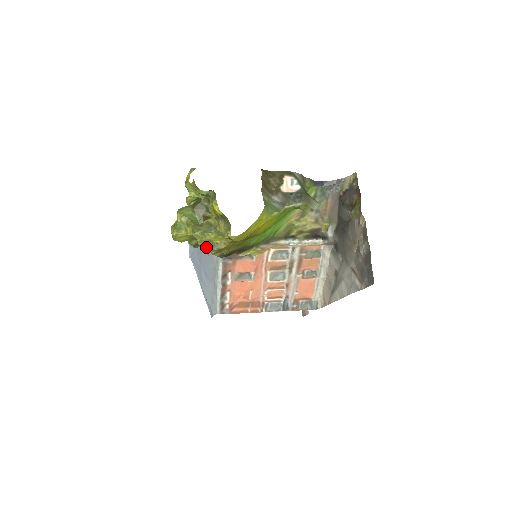
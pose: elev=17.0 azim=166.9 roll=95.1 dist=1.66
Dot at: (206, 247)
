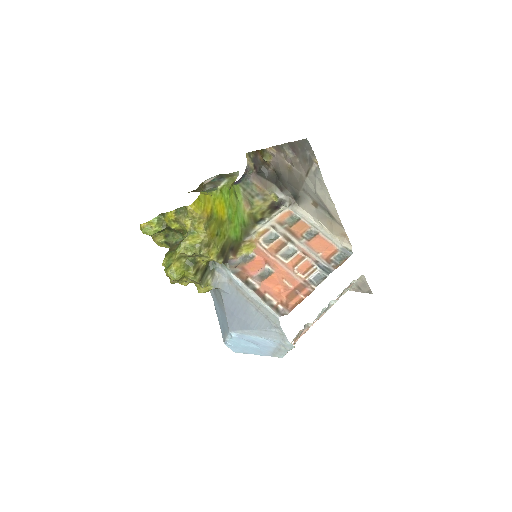
Dot at: (213, 281)
